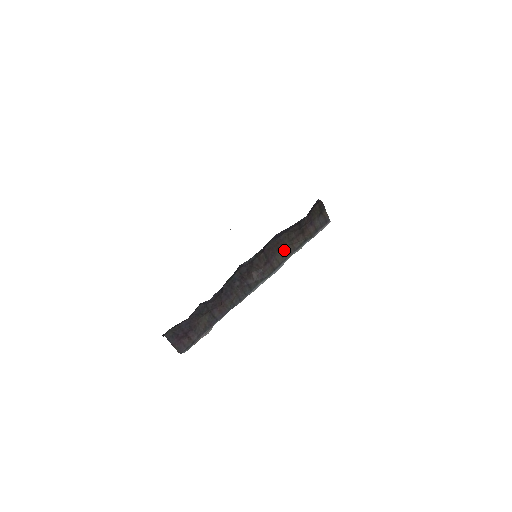
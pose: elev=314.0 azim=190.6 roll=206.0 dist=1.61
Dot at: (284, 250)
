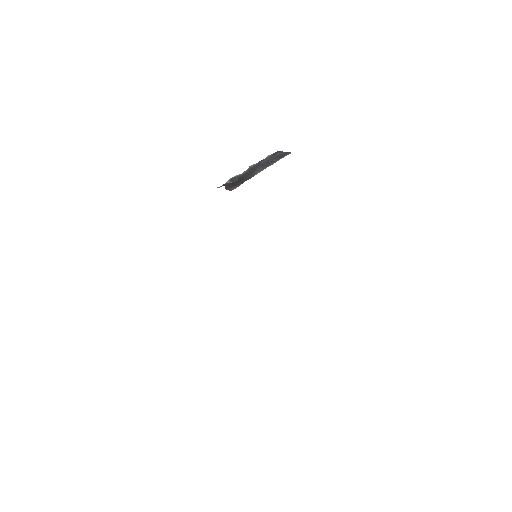
Dot at: occluded
